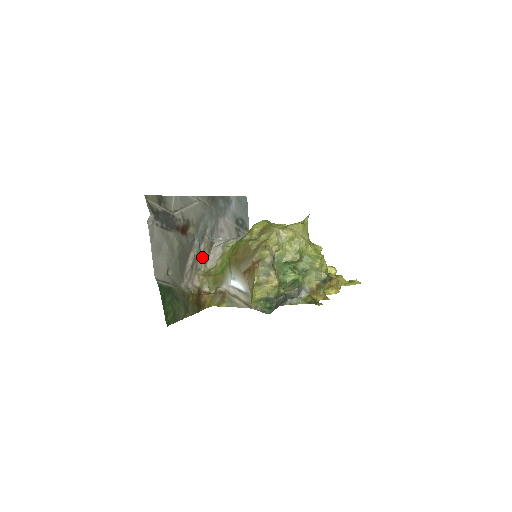
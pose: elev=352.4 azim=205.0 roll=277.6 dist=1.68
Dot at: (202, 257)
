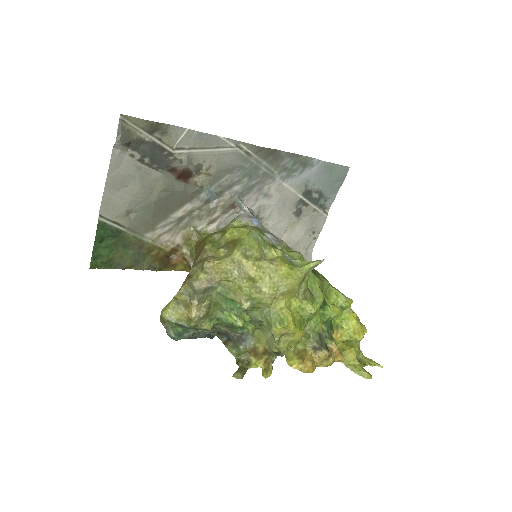
Dot at: (207, 214)
